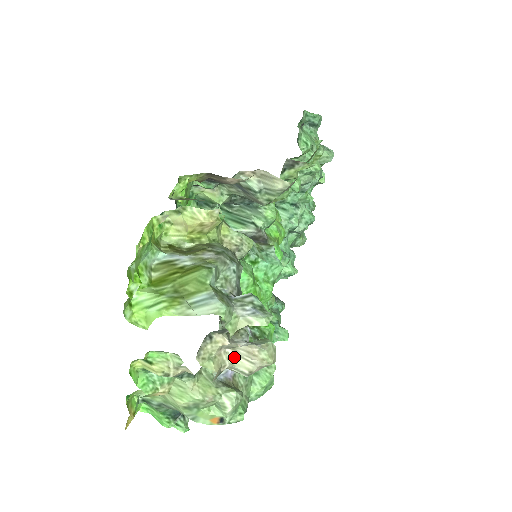
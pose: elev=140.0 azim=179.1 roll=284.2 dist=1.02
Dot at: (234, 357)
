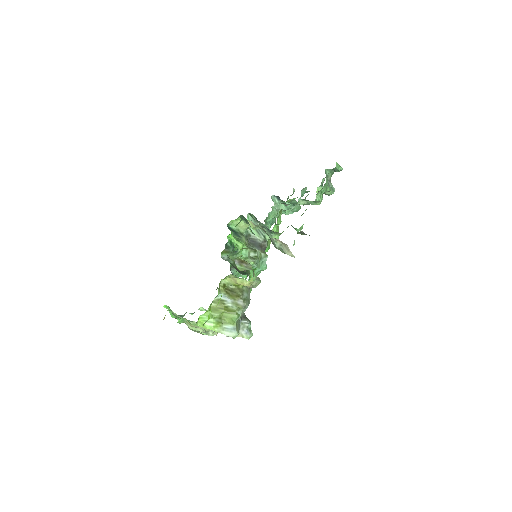
Dot at: occluded
